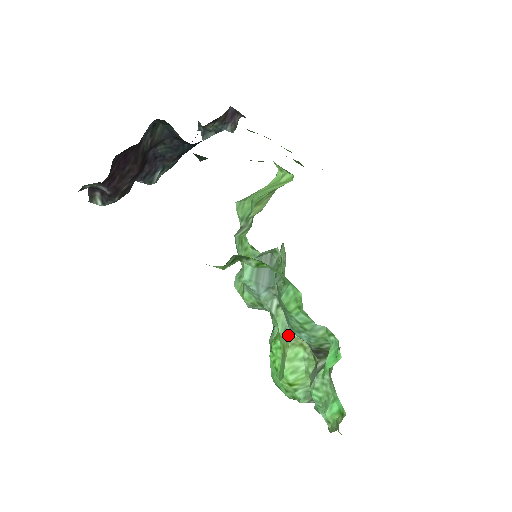
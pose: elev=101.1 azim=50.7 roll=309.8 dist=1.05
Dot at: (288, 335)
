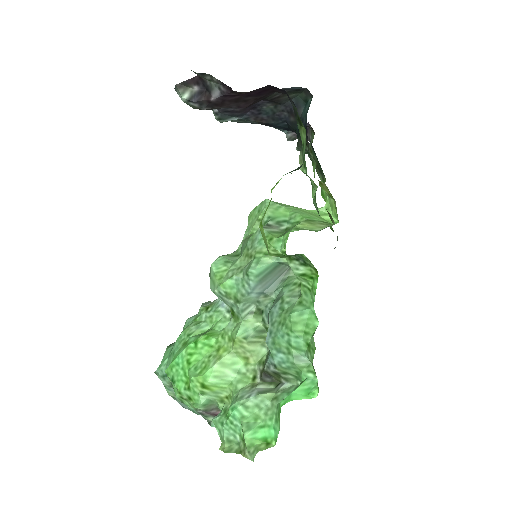
Dot at: (243, 343)
